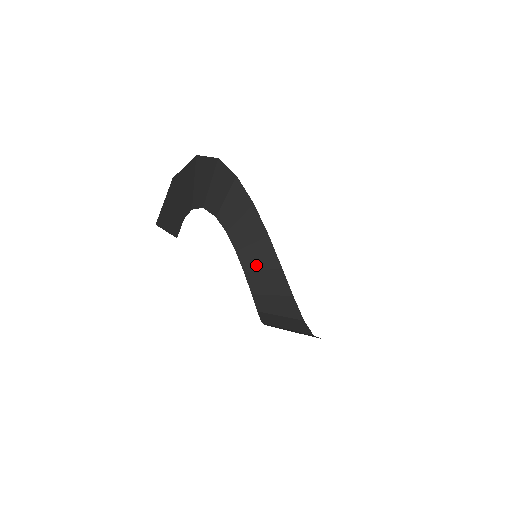
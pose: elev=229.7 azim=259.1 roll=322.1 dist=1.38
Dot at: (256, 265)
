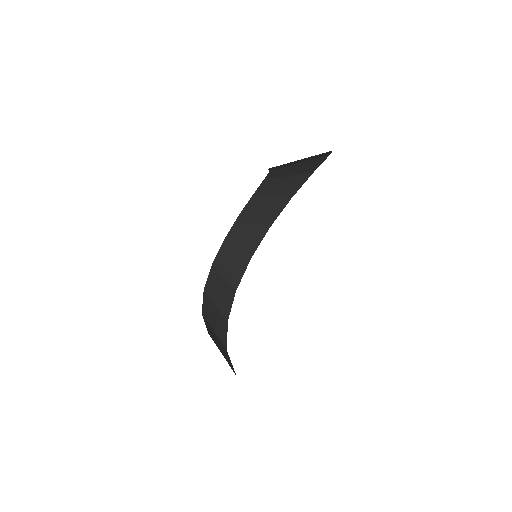
Dot at: (254, 215)
